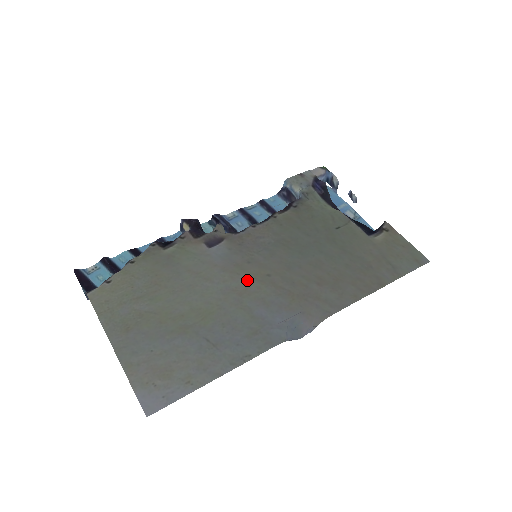
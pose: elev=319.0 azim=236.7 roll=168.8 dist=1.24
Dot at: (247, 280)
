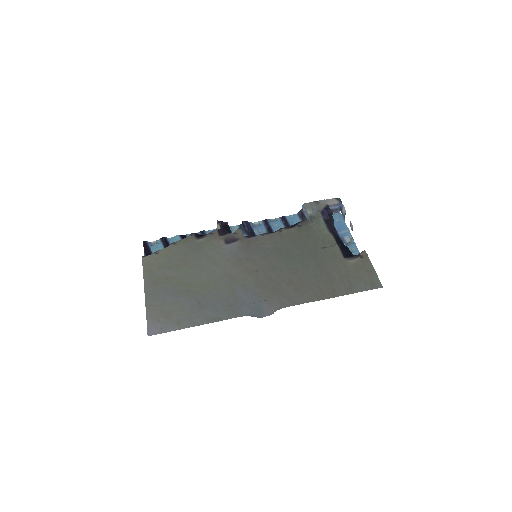
Dot at: (241, 271)
